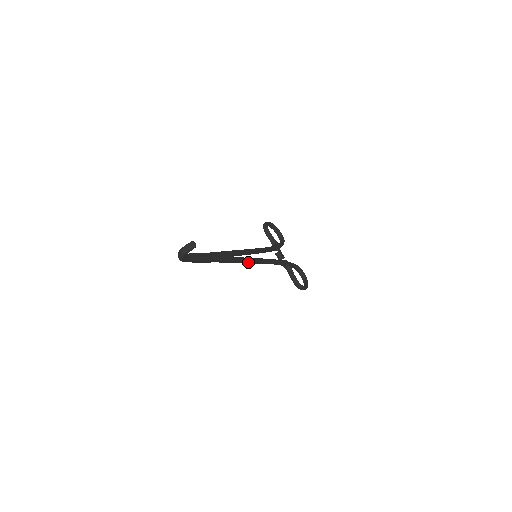
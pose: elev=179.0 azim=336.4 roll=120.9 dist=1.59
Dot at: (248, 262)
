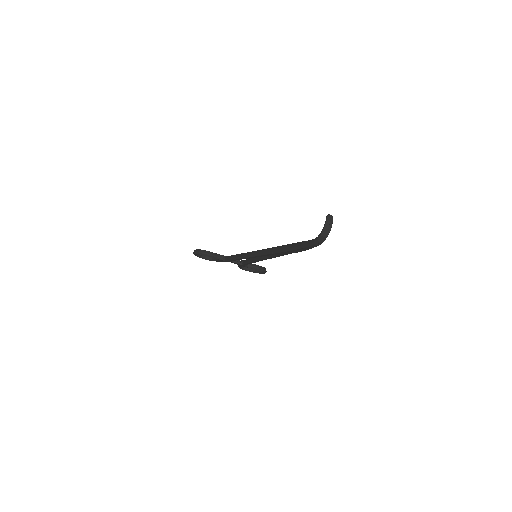
Dot at: occluded
